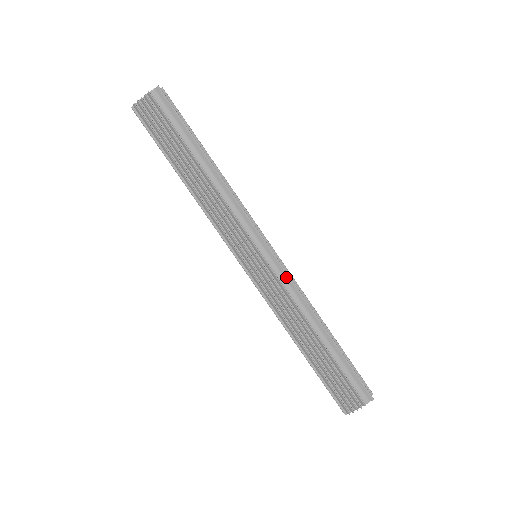
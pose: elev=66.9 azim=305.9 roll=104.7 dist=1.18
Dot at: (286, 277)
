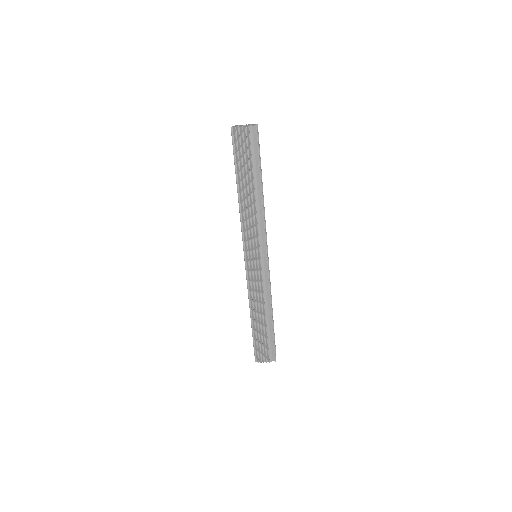
Dot at: (267, 278)
